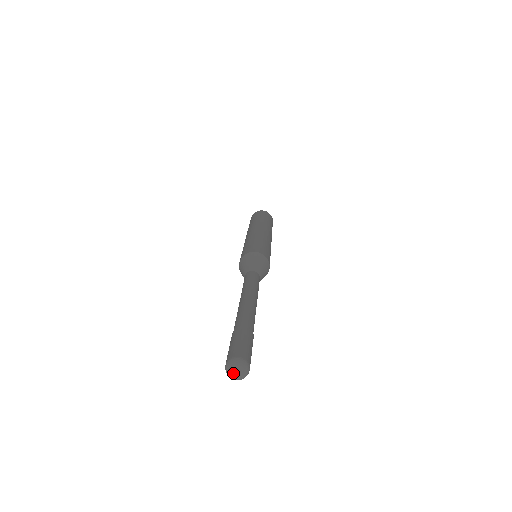
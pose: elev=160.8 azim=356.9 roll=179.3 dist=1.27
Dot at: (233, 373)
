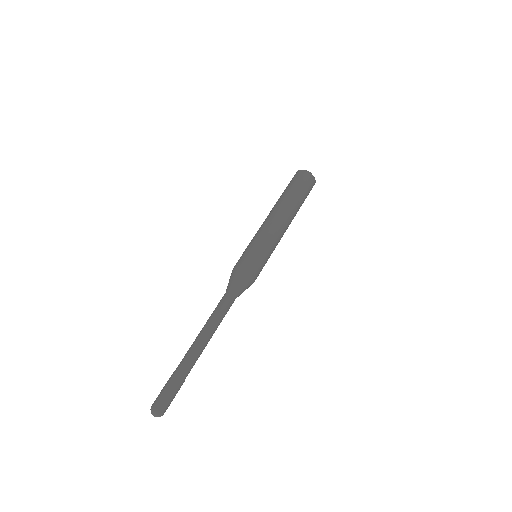
Dot at: occluded
